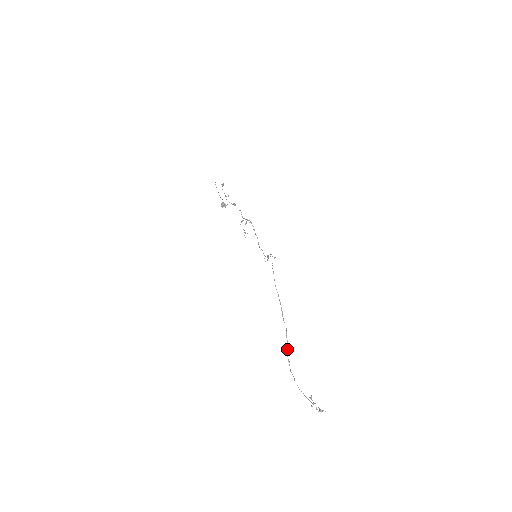
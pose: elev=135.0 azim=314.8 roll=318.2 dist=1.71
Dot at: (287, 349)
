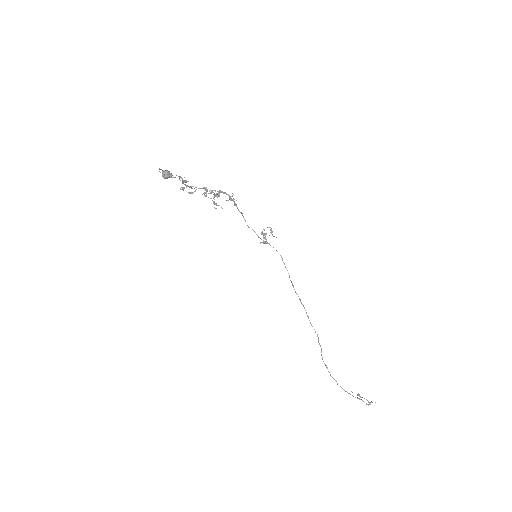
Dot at: (321, 354)
